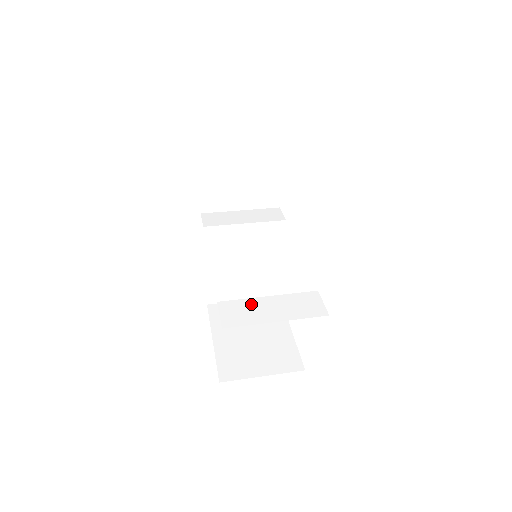
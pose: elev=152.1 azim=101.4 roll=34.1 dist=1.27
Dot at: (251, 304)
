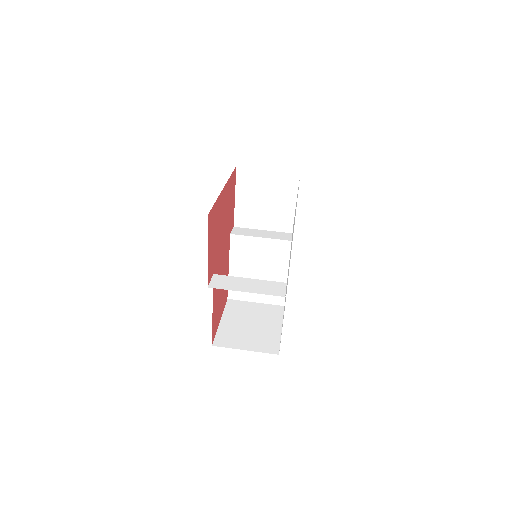
Dot at: (235, 280)
